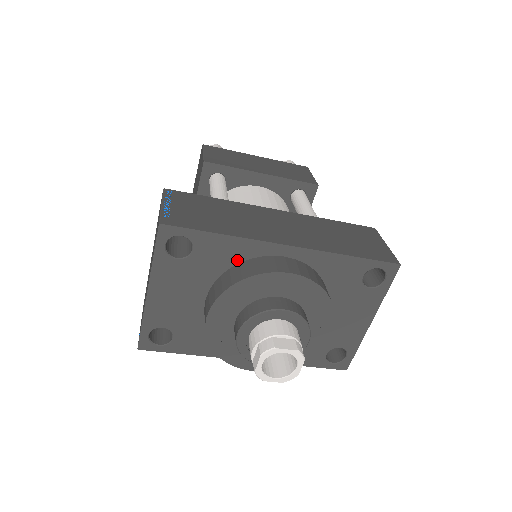
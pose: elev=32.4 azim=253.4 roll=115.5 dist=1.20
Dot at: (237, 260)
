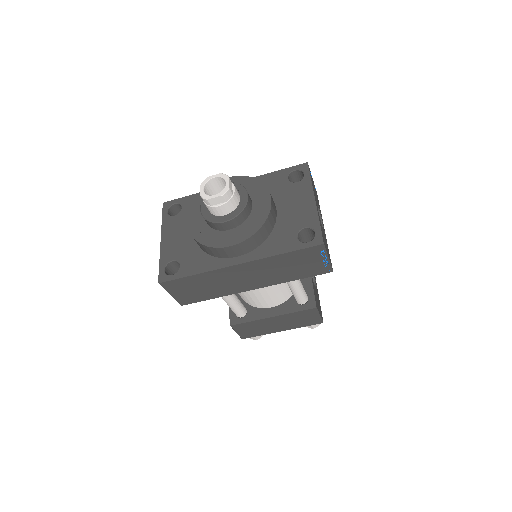
Dot at: occluded
